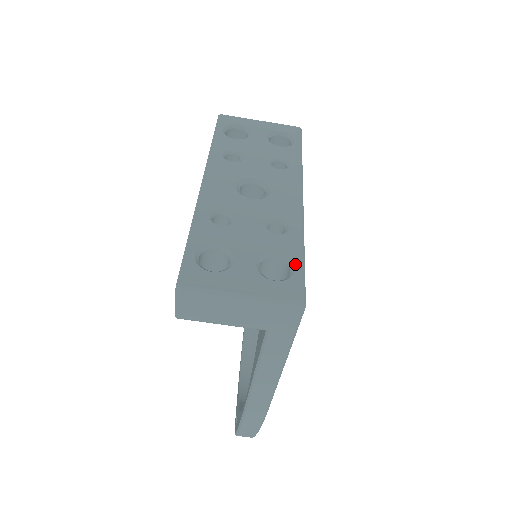
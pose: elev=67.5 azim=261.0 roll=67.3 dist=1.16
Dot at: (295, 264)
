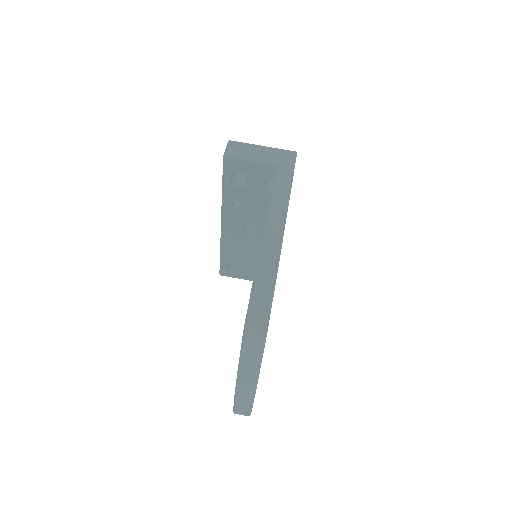
Dot at: occluded
